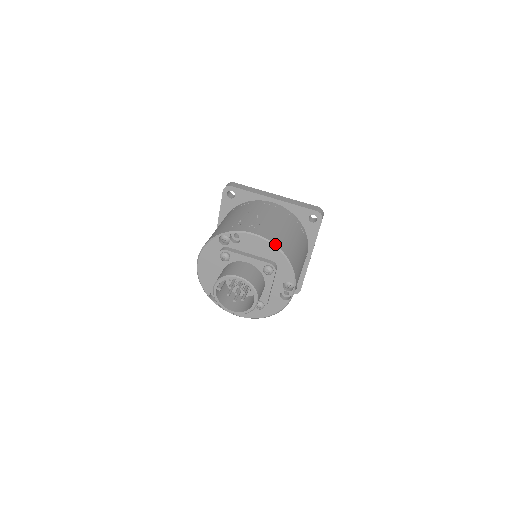
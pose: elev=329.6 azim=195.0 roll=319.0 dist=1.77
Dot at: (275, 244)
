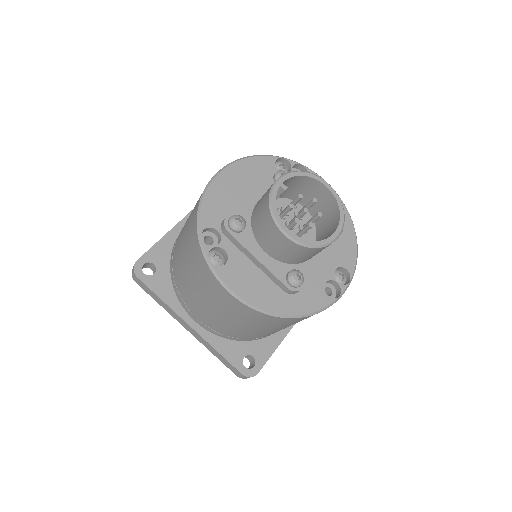
Dot at: occluded
